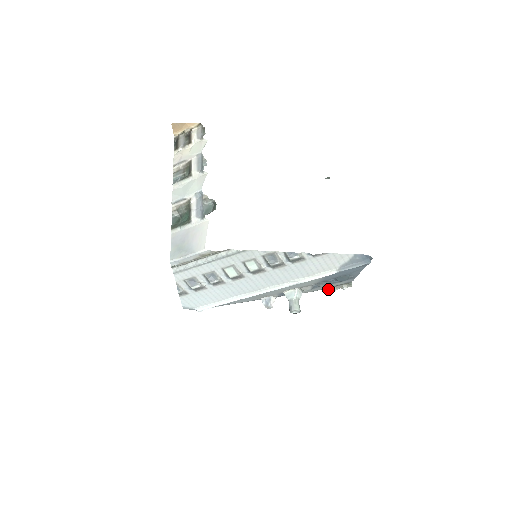
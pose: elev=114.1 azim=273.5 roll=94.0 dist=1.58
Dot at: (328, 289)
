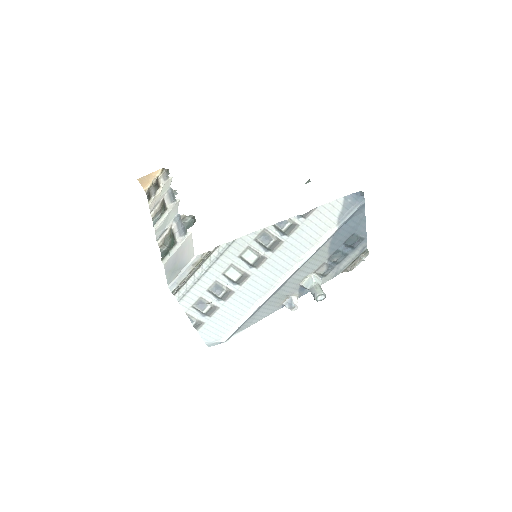
Dot at: (348, 268)
